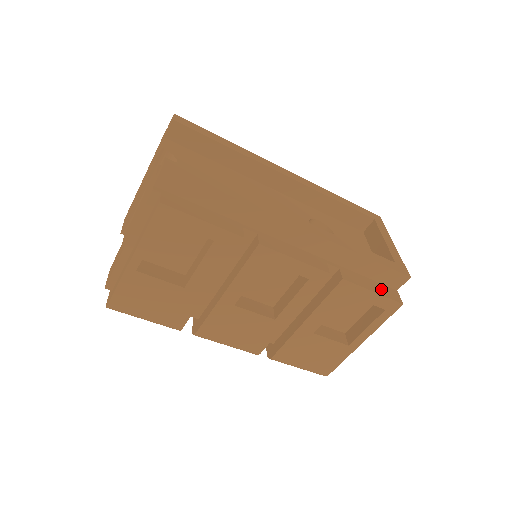
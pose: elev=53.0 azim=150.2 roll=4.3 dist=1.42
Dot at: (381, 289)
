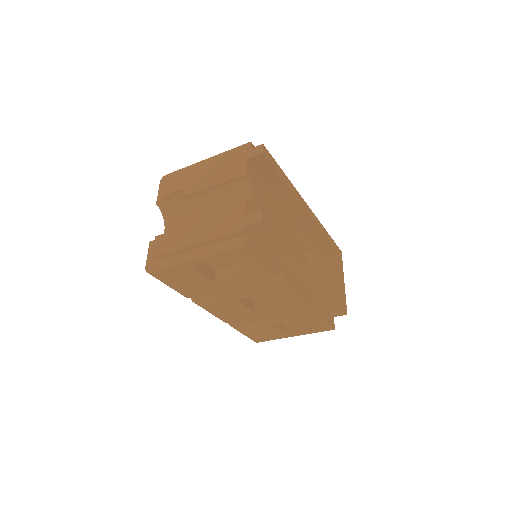
Dot at: (328, 317)
